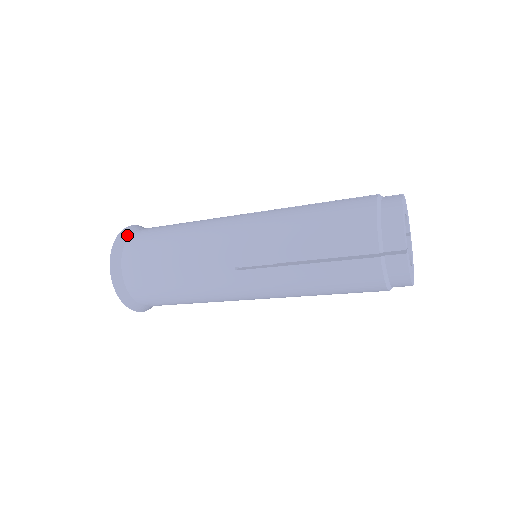
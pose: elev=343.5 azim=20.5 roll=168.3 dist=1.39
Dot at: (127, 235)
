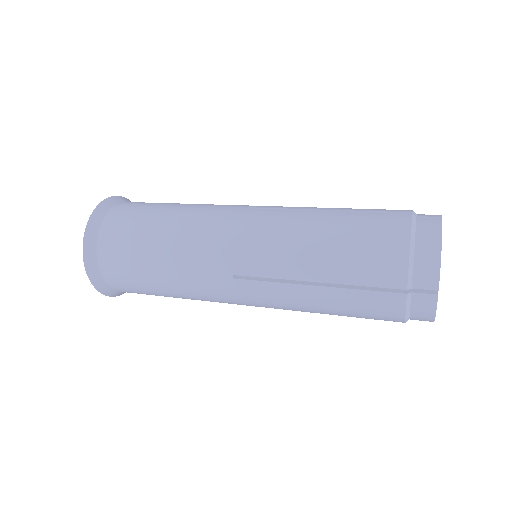
Dot at: (105, 211)
